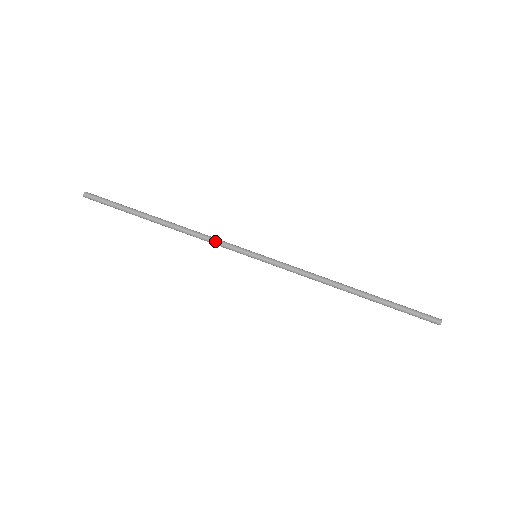
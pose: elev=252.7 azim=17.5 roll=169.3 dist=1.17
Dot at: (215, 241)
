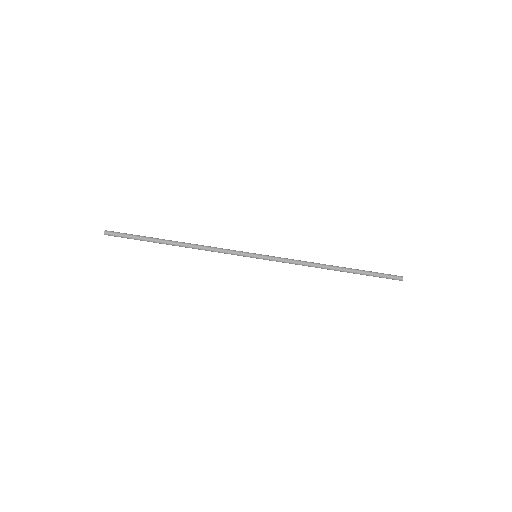
Dot at: (221, 251)
